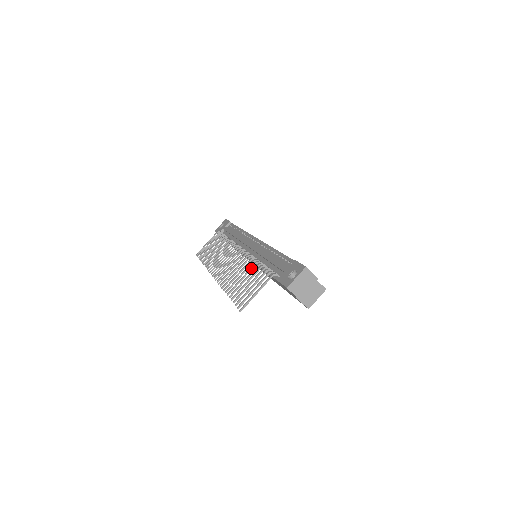
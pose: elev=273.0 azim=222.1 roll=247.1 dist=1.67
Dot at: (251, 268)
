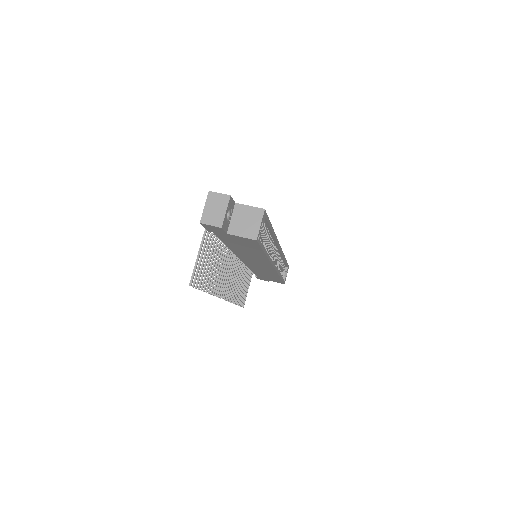
Dot at: (216, 252)
